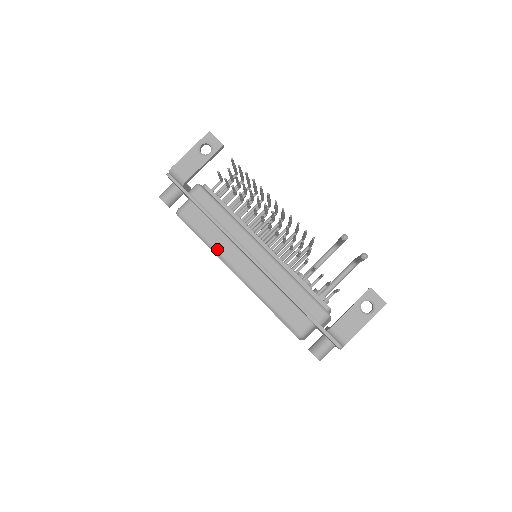
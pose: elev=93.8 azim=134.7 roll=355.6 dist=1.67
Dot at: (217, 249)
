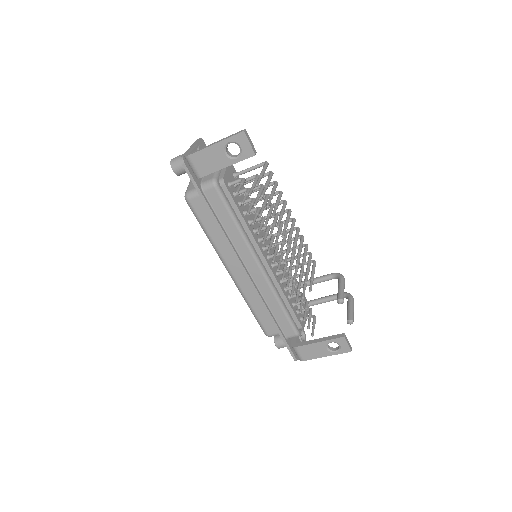
Dot at: (217, 247)
